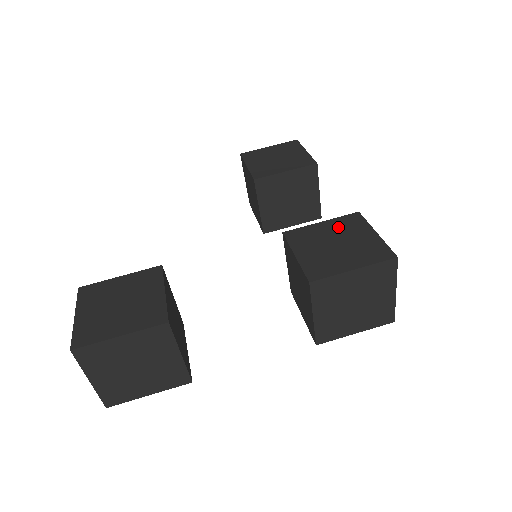
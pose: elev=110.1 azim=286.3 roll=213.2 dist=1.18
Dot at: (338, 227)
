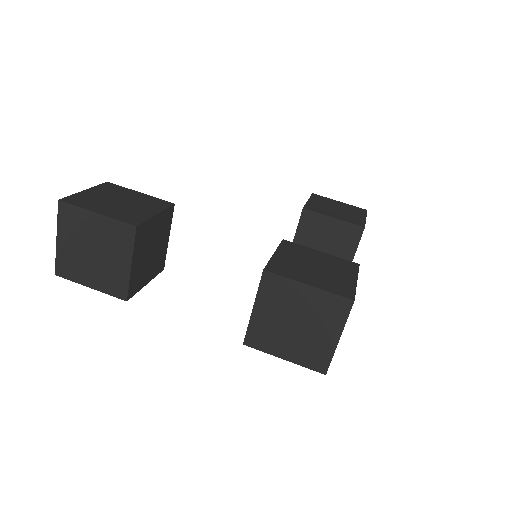
Dot at: (330, 261)
